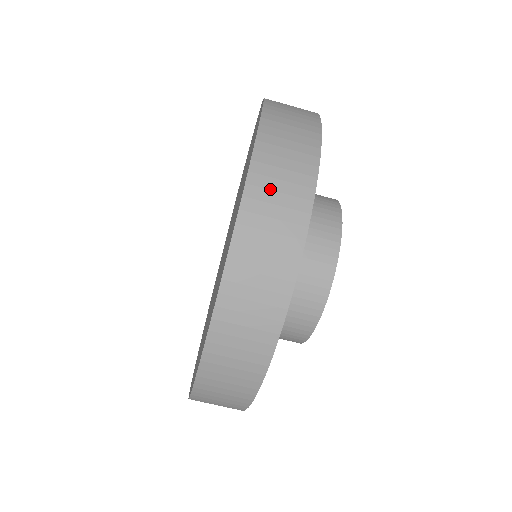
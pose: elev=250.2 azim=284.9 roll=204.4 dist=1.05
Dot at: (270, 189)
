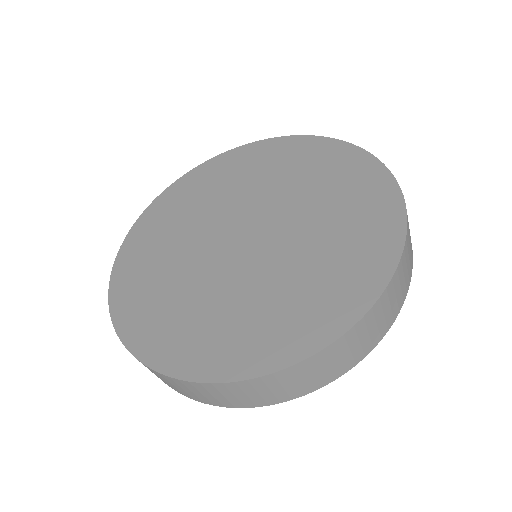
Dot at: (406, 261)
